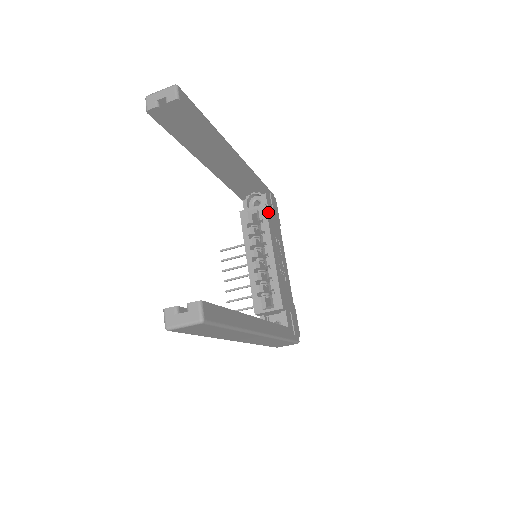
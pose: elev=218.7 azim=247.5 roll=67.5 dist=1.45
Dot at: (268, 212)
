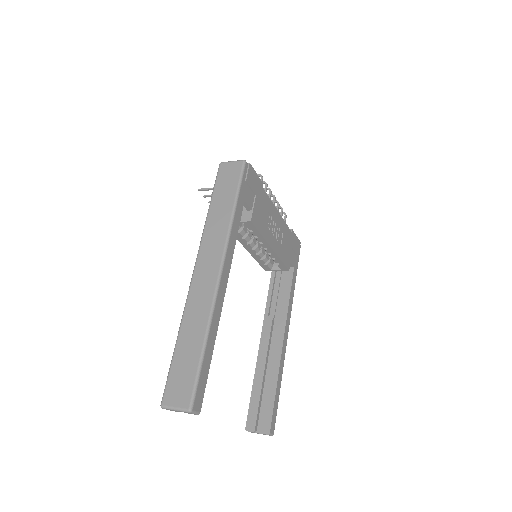
Dot at: (255, 220)
